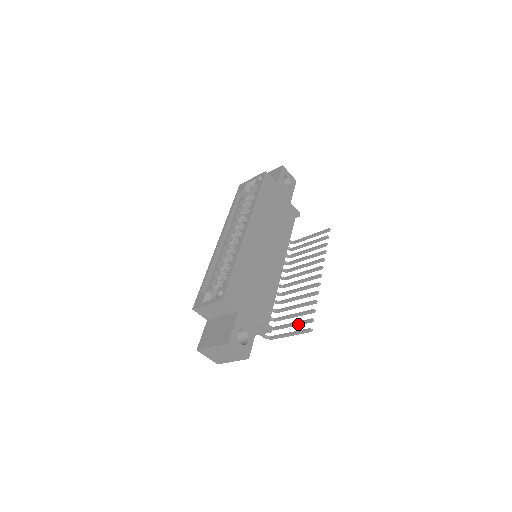
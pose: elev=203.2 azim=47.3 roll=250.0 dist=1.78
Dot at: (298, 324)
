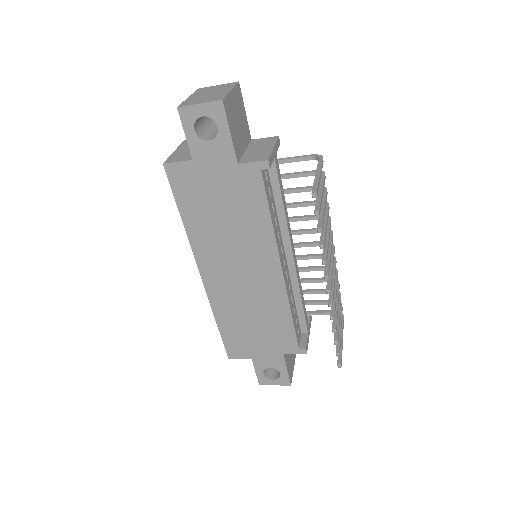
Dot at: occluded
